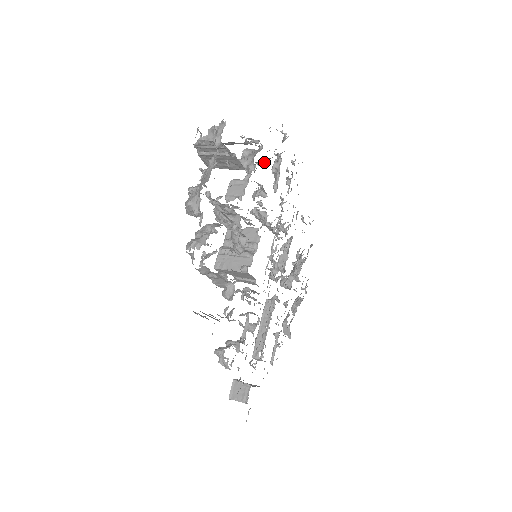
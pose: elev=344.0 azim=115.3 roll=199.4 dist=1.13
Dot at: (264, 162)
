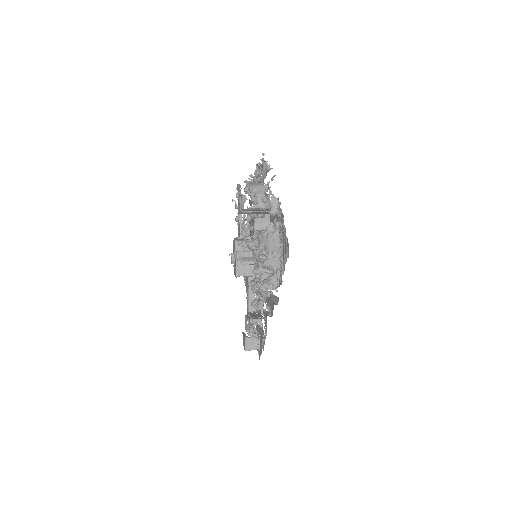
Dot at: occluded
